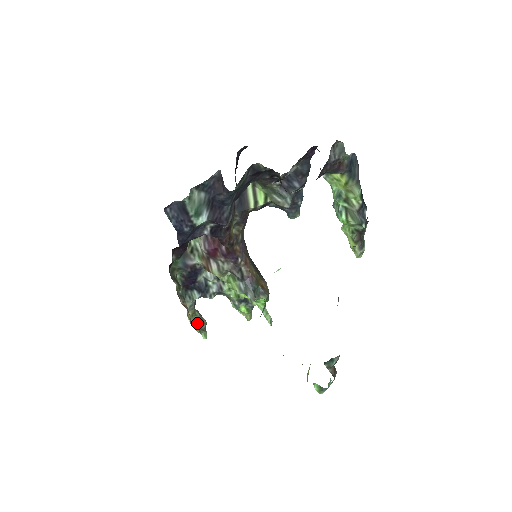
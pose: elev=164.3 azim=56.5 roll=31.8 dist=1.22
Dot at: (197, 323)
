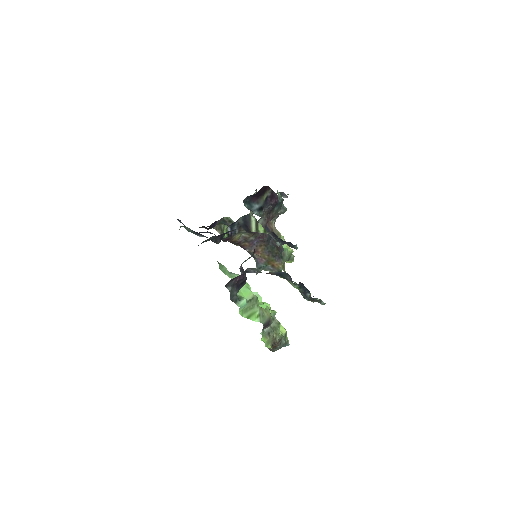
Dot at: occluded
